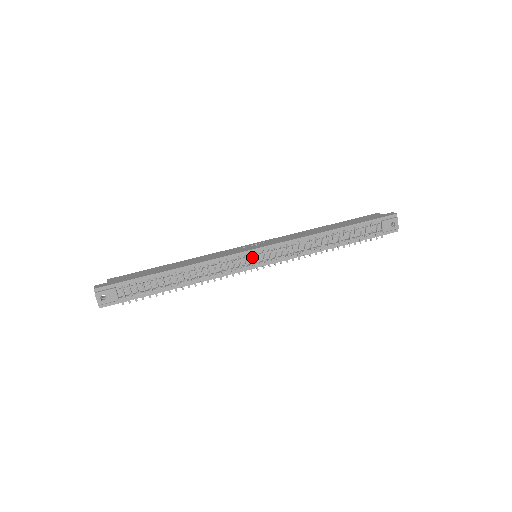
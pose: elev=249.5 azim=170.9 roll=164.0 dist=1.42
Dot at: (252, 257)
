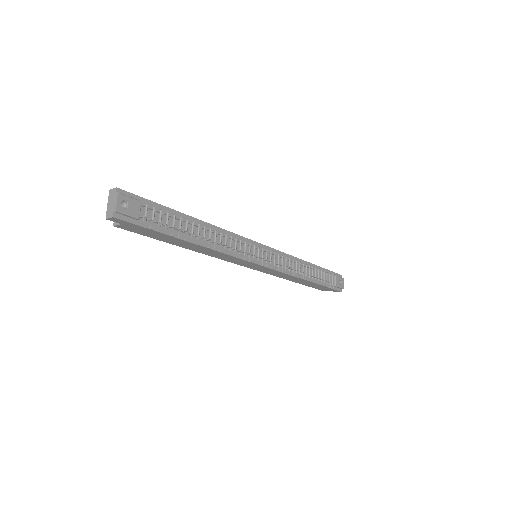
Dot at: (258, 251)
